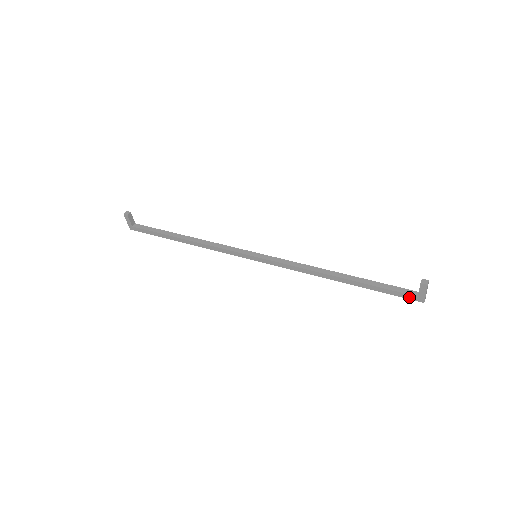
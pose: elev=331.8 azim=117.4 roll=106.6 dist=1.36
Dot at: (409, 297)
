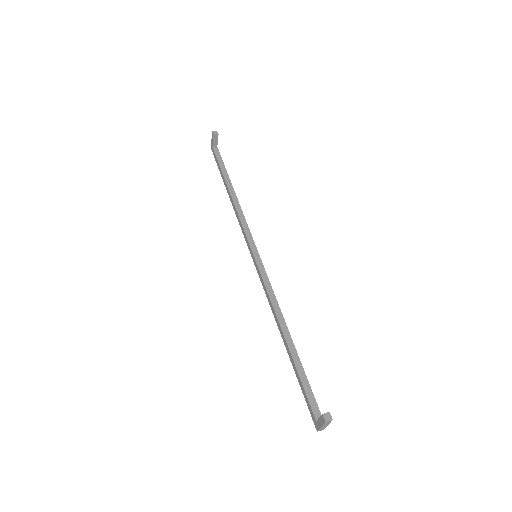
Dot at: (312, 413)
